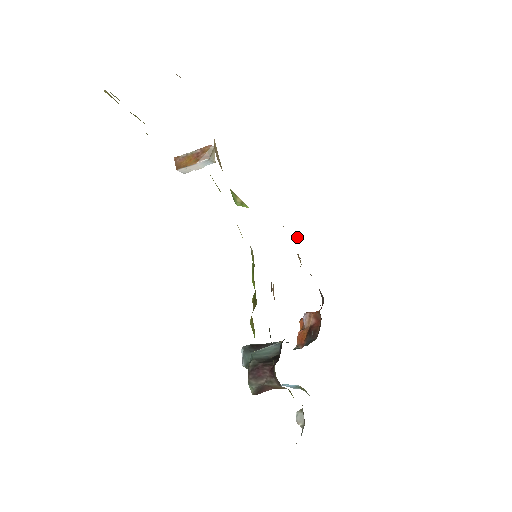
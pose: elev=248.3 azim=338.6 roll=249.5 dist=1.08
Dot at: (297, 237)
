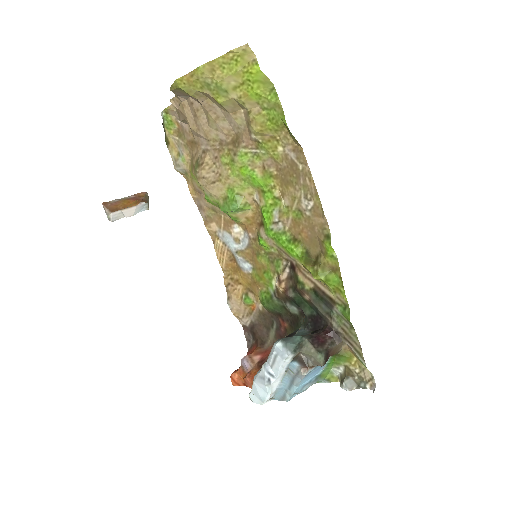
Dot at: (224, 280)
